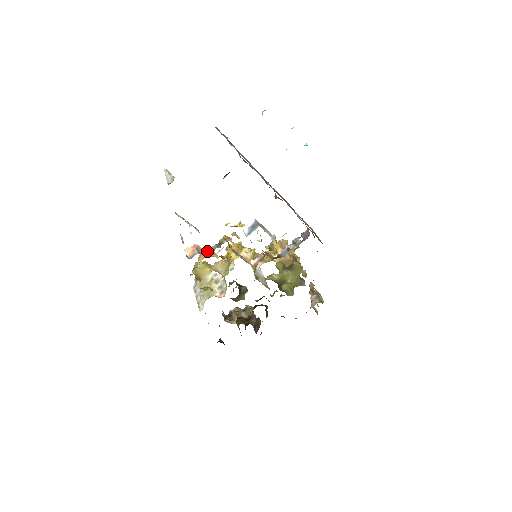
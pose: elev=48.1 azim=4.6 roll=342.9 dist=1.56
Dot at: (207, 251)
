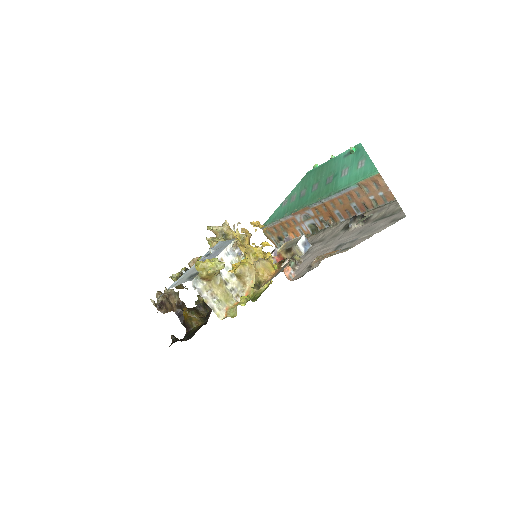
Dot at: (271, 263)
